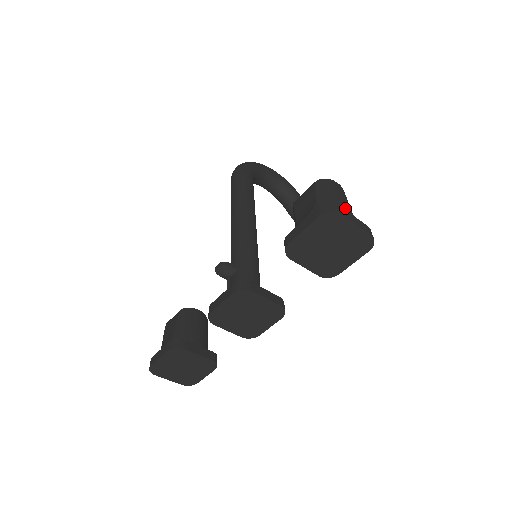
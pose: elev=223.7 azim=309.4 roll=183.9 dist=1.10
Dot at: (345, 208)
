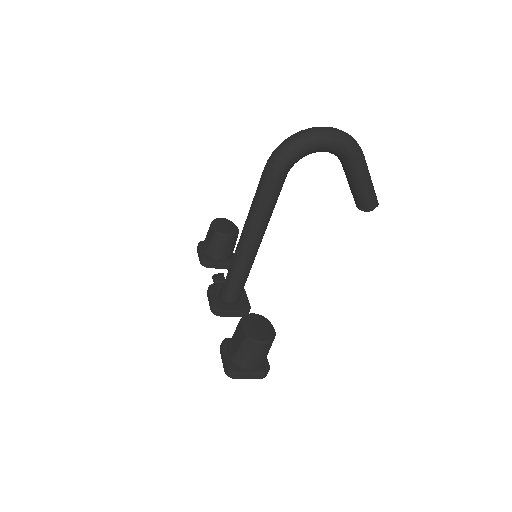
Dot at: (250, 365)
